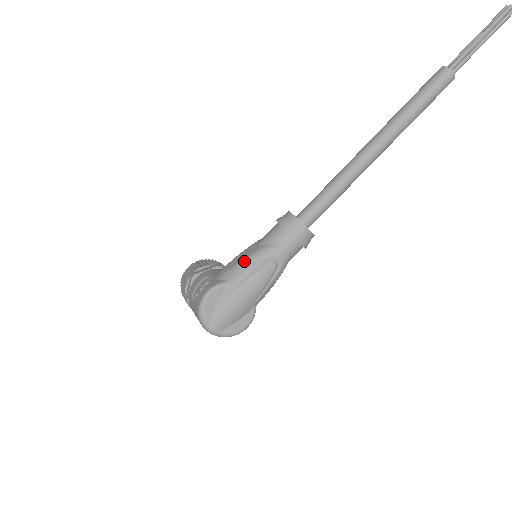
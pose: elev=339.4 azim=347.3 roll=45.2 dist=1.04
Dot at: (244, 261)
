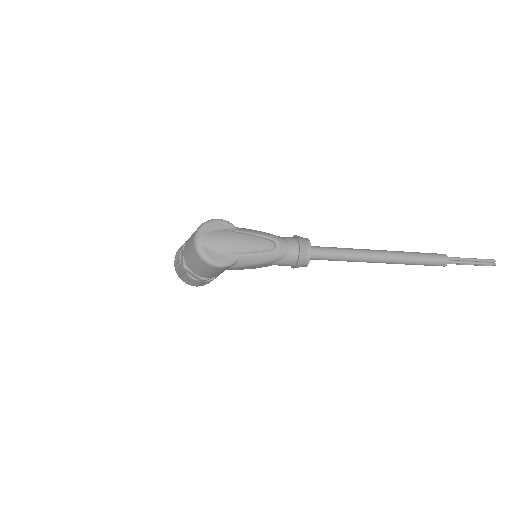
Dot at: occluded
